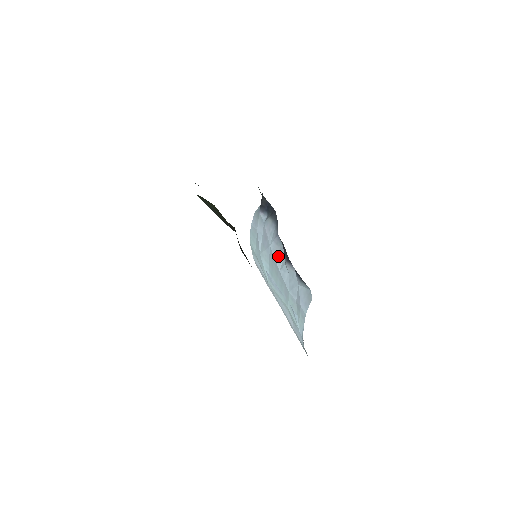
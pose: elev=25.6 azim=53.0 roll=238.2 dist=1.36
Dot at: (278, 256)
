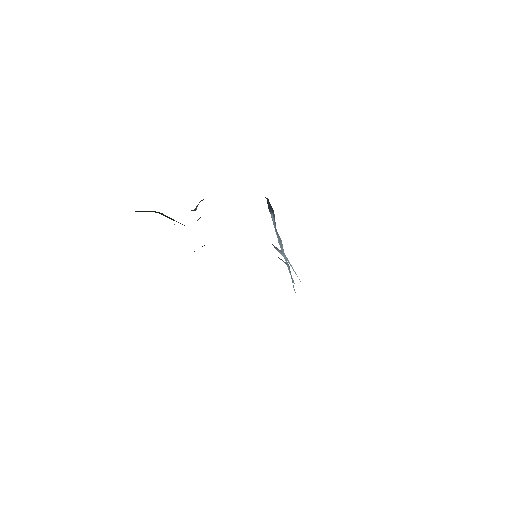
Dot at: (281, 248)
